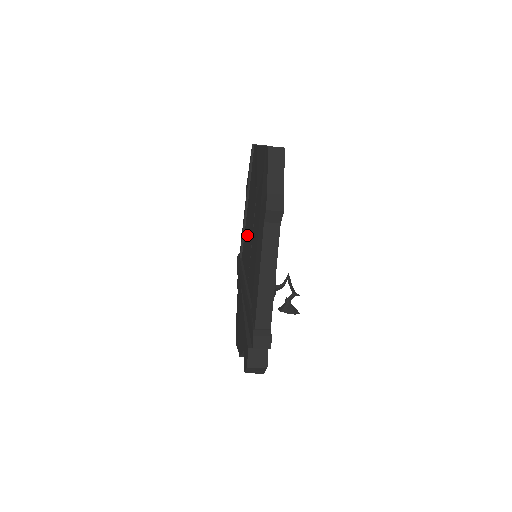
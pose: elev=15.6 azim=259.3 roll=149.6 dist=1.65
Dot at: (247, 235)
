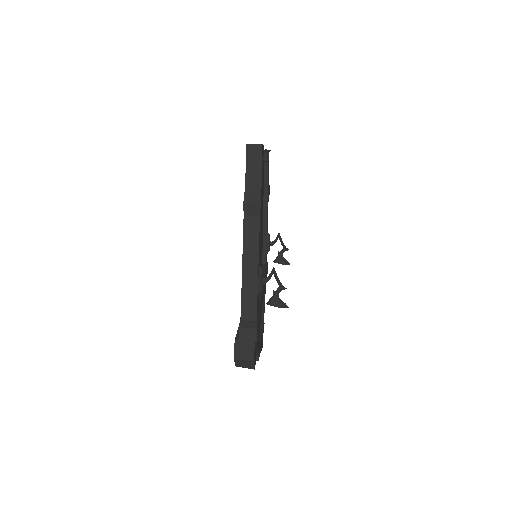
Dot at: occluded
